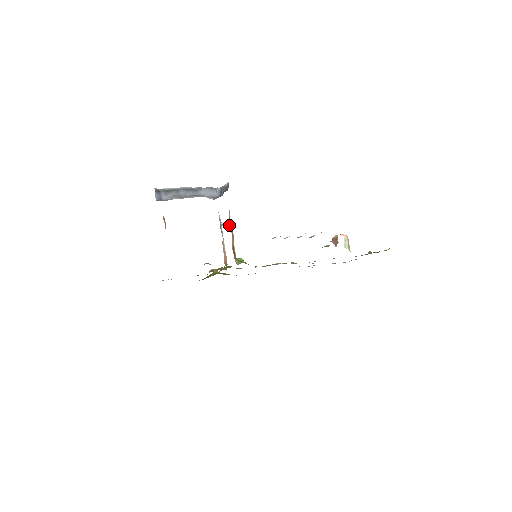
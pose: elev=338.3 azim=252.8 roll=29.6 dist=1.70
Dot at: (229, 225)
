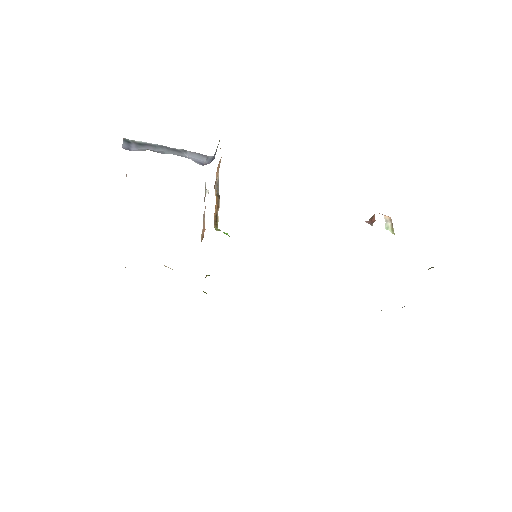
Dot at: (215, 189)
